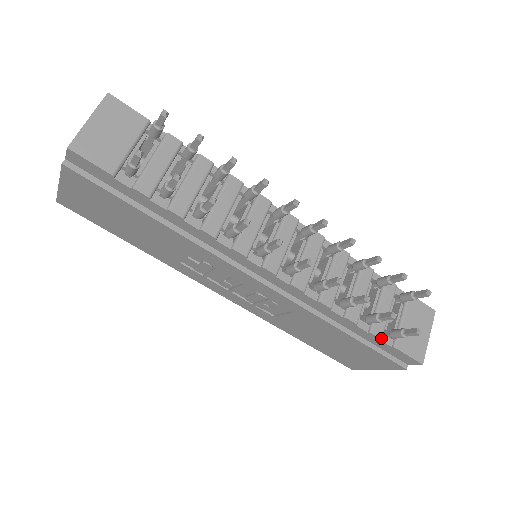
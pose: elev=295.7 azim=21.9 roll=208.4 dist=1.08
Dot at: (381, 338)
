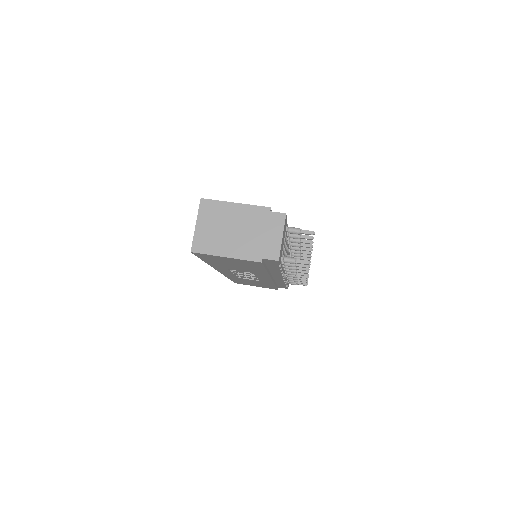
Dot at: occluded
